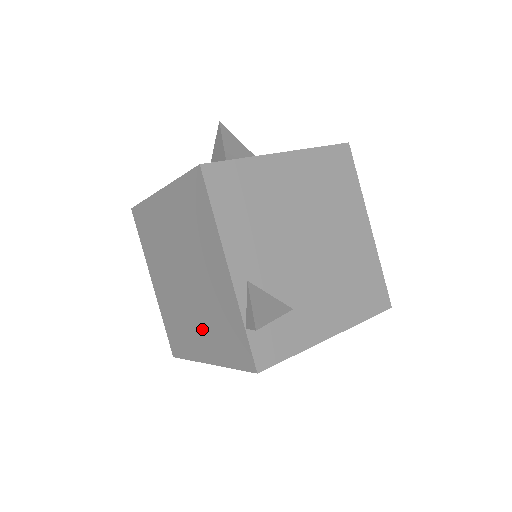
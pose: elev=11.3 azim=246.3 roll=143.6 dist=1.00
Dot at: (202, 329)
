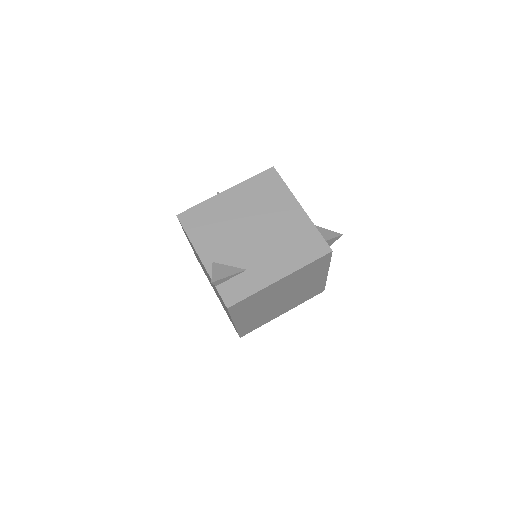
Dot at: occluded
